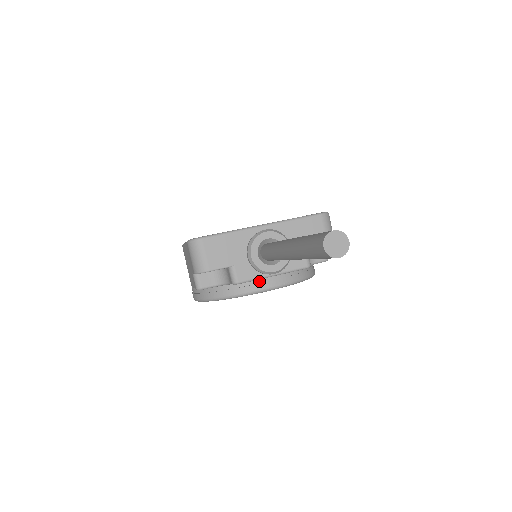
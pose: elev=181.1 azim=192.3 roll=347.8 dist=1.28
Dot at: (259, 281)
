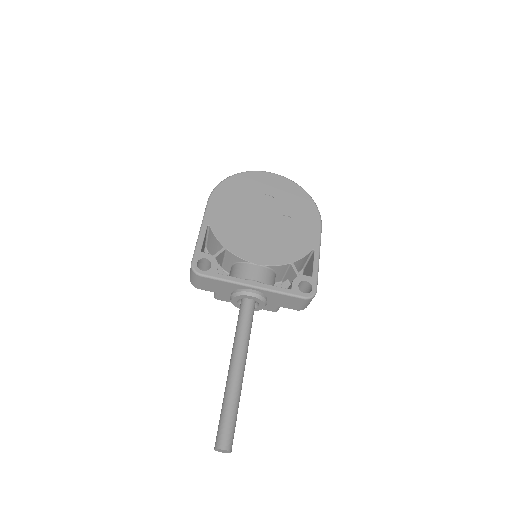
Dot at: occluded
